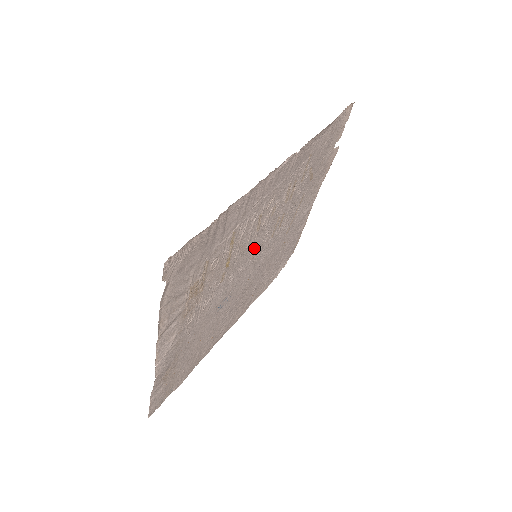
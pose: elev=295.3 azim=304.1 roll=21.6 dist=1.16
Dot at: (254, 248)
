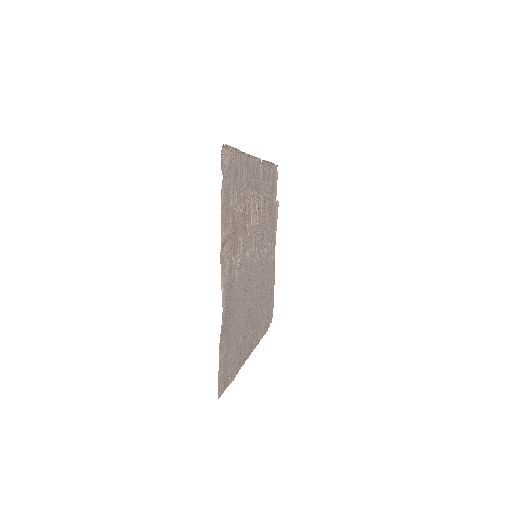
Dot at: (254, 239)
